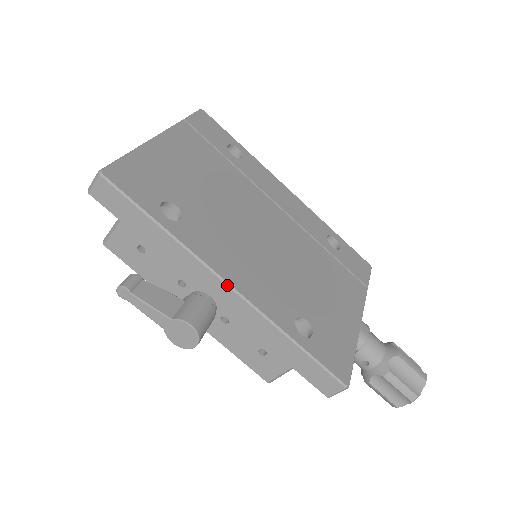
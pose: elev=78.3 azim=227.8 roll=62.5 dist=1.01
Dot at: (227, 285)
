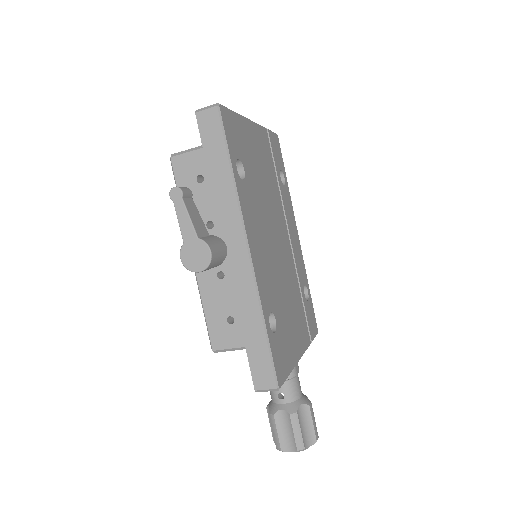
Dot at: (247, 247)
